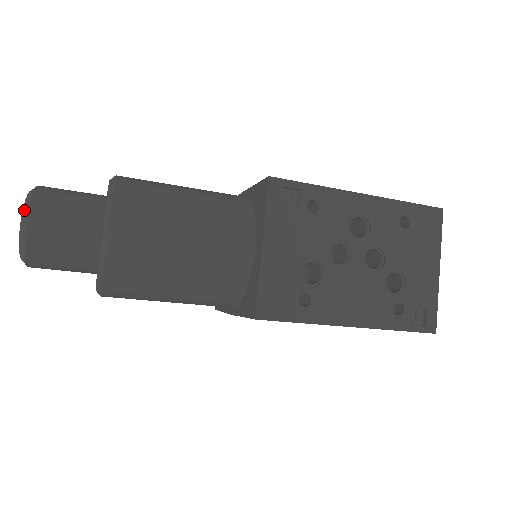
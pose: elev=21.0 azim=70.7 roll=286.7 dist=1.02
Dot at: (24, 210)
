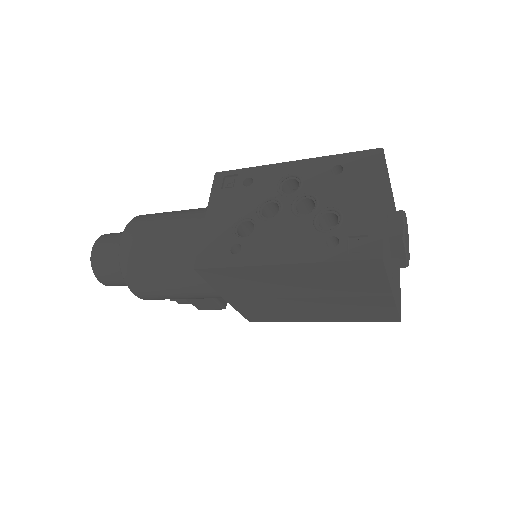
Dot at: (95, 243)
